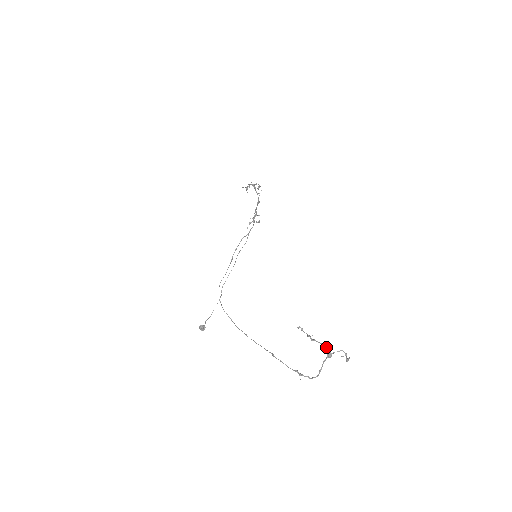
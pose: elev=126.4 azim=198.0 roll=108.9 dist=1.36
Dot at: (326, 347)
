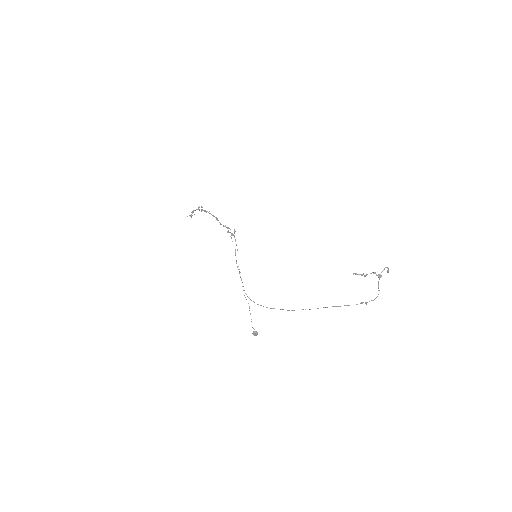
Dot at: (375, 273)
